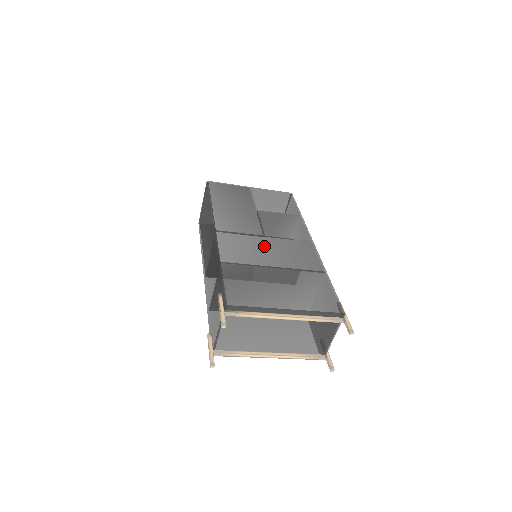
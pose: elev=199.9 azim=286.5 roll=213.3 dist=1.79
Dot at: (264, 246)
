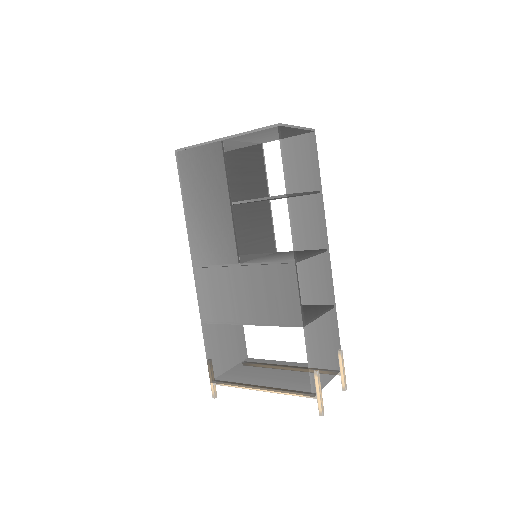
Dot at: (239, 286)
